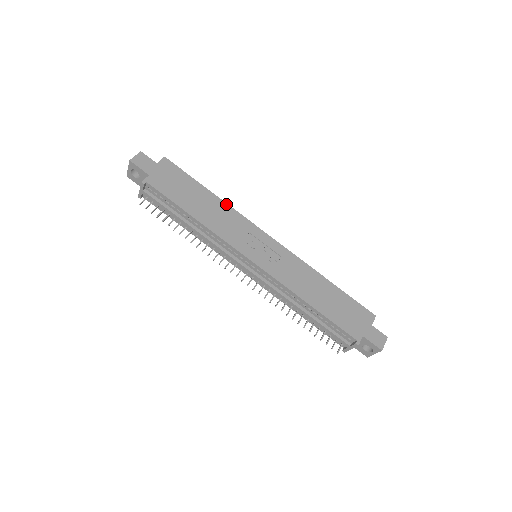
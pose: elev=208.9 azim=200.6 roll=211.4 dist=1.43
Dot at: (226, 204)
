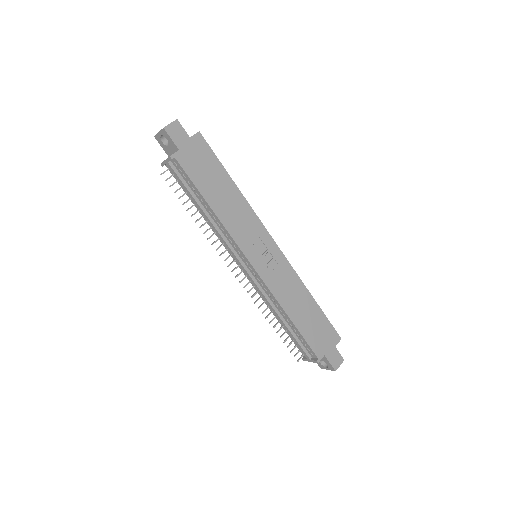
Dot at: (245, 199)
